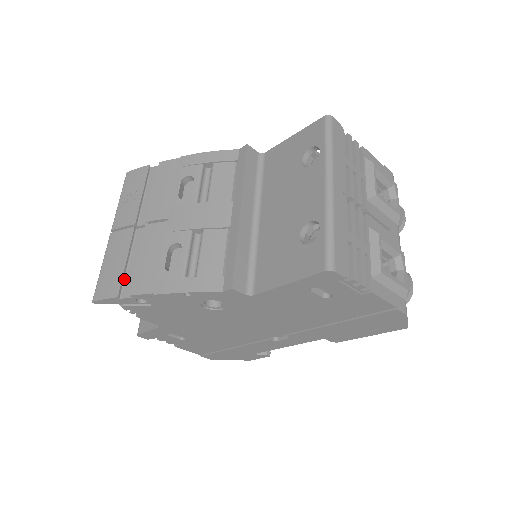
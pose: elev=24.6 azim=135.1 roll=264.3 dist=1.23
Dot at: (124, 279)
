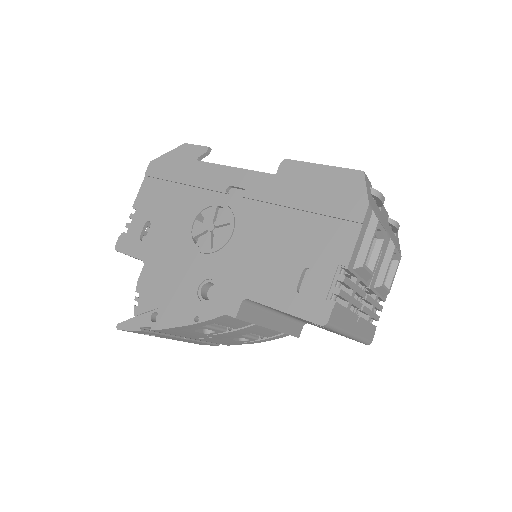
Dot at: (211, 342)
